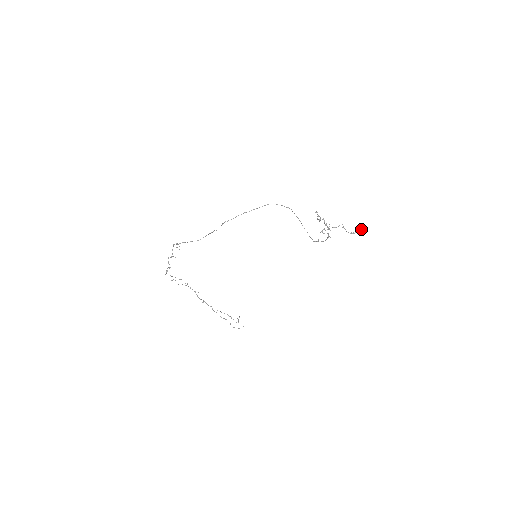
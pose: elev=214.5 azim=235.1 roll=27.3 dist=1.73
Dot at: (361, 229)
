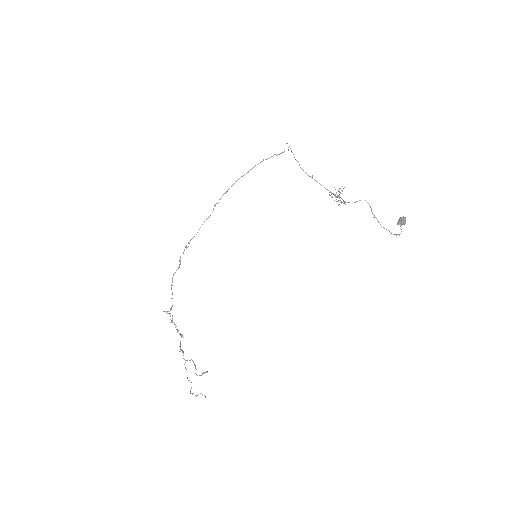
Dot at: (402, 218)
